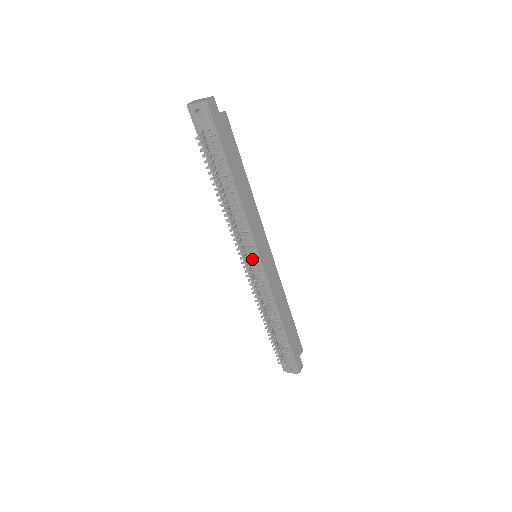
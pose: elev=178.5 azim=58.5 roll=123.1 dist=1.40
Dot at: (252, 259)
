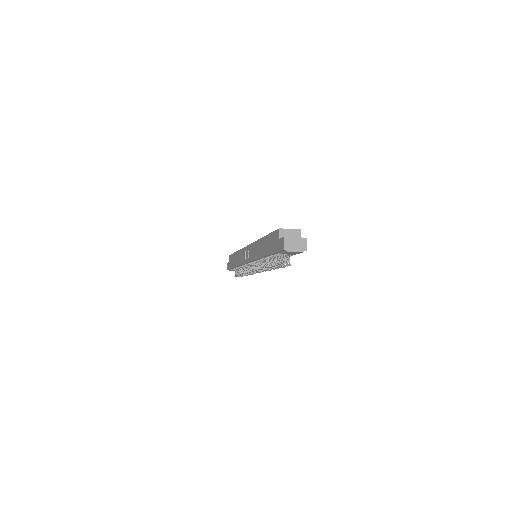
Dot at: occluded
